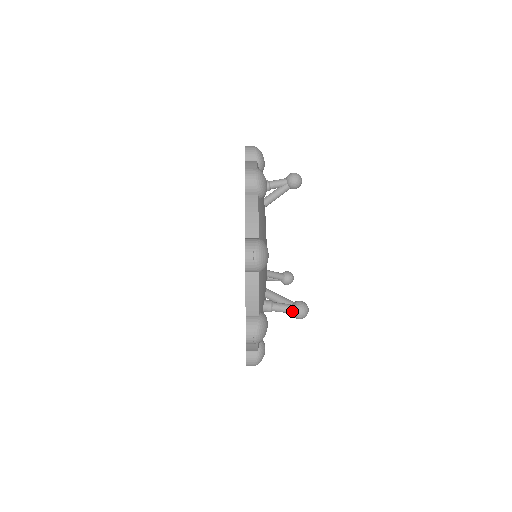
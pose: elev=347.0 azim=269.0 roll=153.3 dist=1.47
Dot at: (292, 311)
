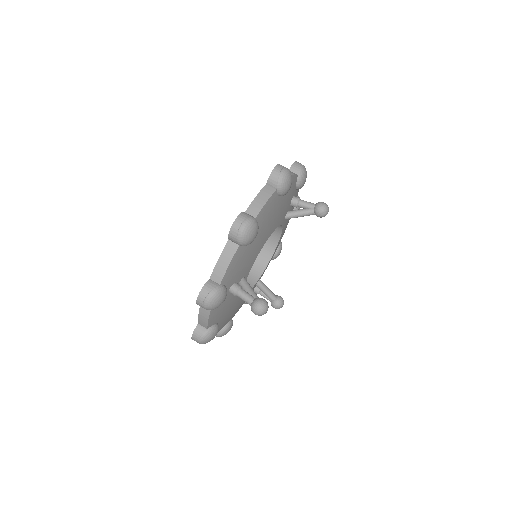
Dot at: occluded
